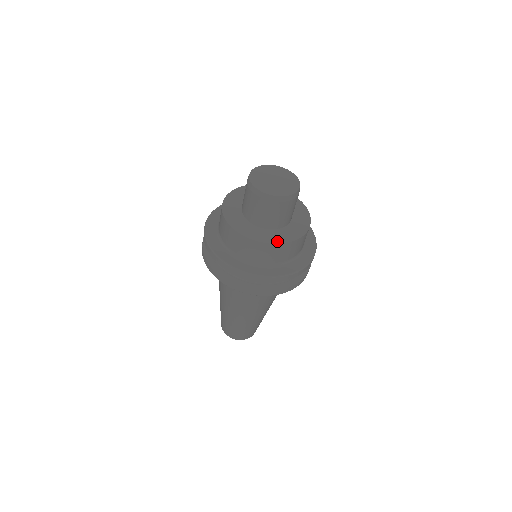
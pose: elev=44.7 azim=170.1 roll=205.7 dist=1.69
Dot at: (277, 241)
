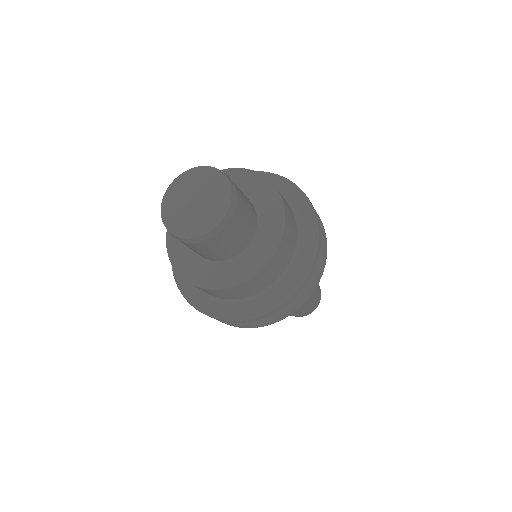
Dot at: (250, 272)
